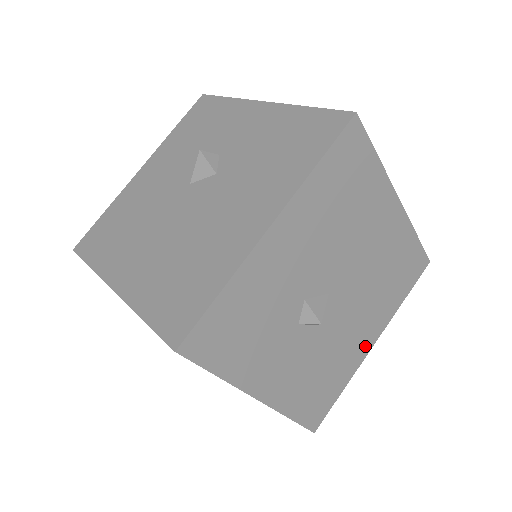
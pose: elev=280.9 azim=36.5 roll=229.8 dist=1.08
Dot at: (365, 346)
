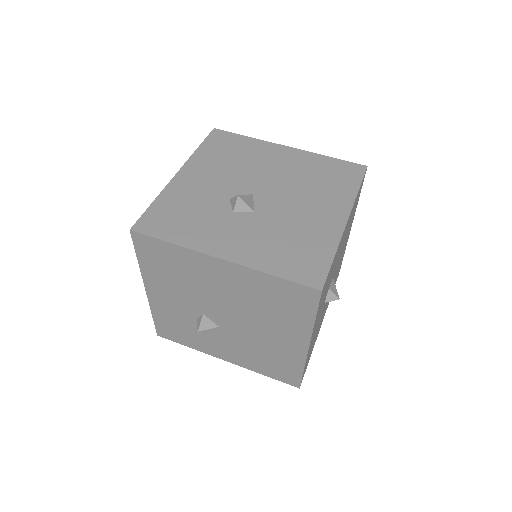
Dot at: (335, 222)
